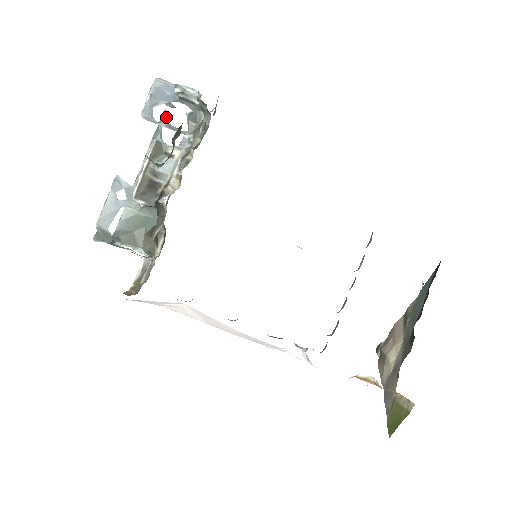
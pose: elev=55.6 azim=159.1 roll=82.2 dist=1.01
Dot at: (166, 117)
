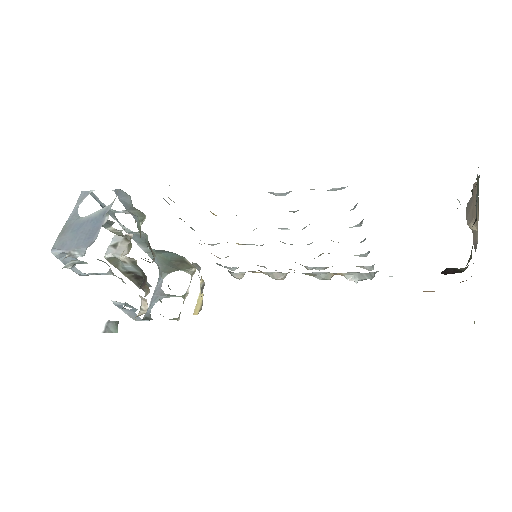
Dot at: (95, 195)
